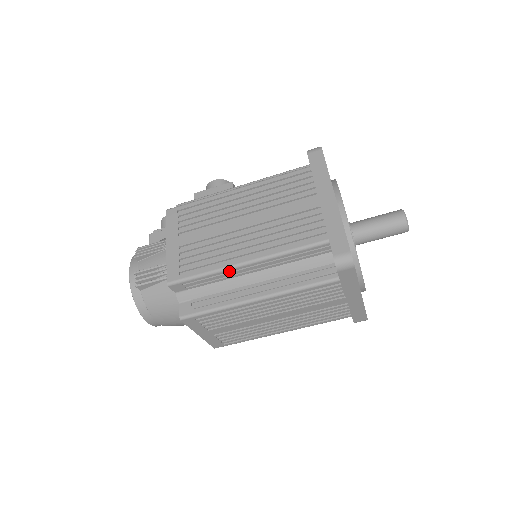
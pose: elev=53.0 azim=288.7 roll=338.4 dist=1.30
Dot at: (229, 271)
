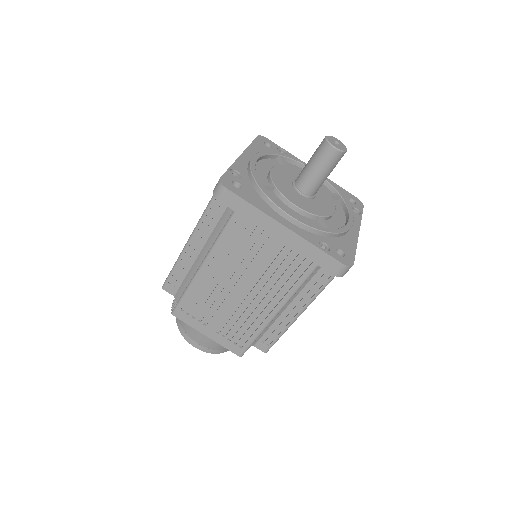
Dot at: (186, 255)
